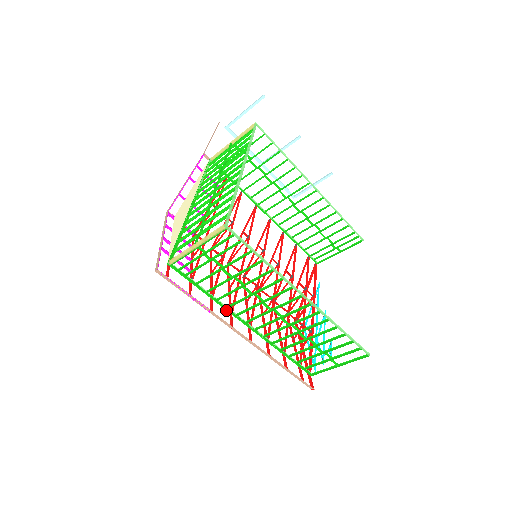
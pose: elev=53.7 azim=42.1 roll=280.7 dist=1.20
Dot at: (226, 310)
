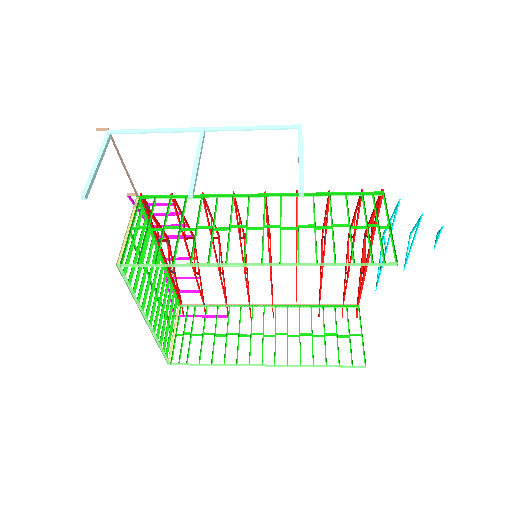
Dot at: (242, 306)
